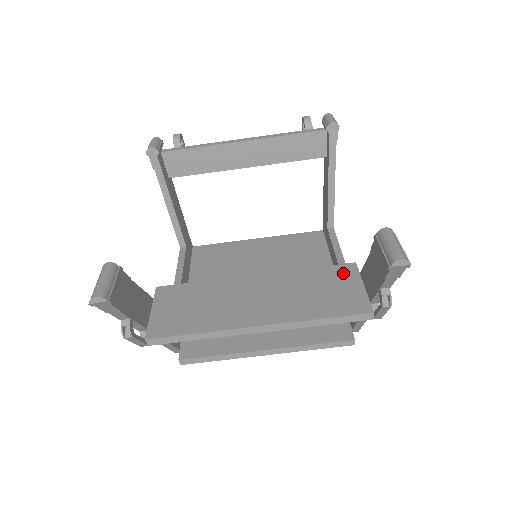
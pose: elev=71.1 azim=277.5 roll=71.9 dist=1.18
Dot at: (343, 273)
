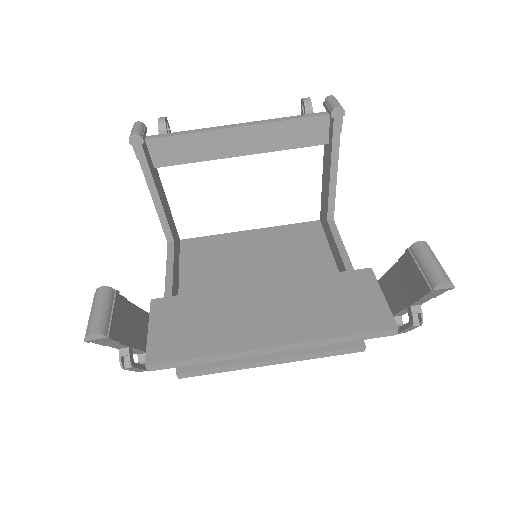
Dot at: (359, 281)
